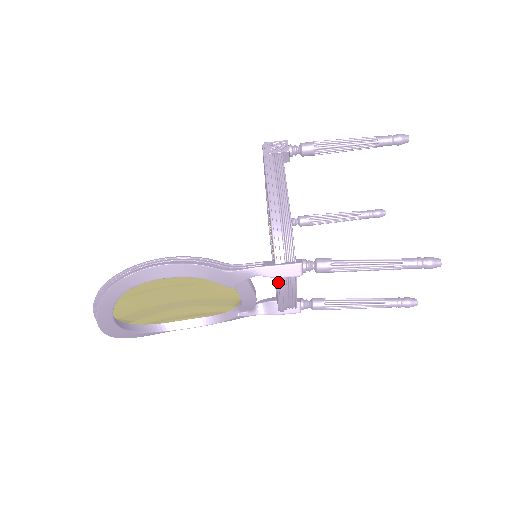
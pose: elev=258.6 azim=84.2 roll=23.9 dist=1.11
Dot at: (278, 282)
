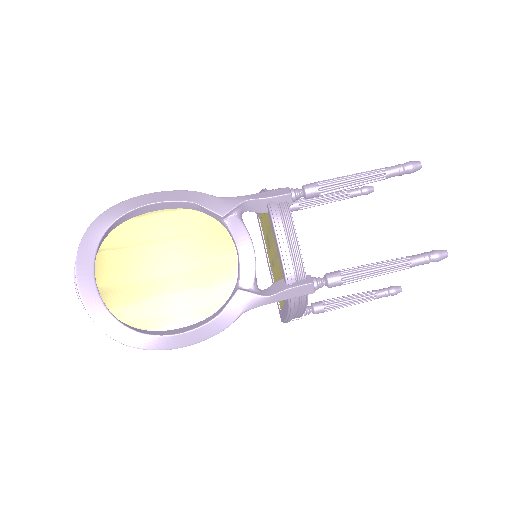
Dot at: (270, 208)
